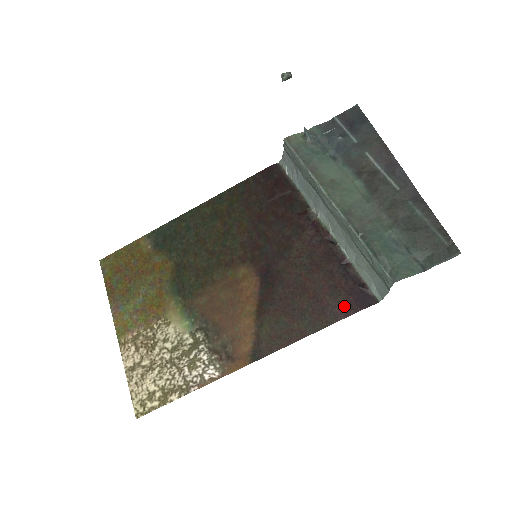
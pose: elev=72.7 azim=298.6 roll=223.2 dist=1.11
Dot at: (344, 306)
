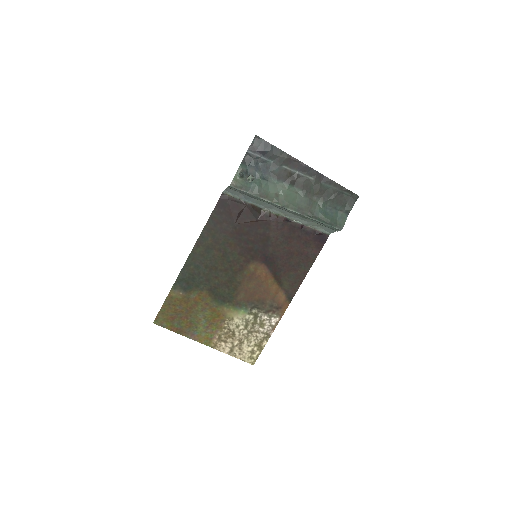
Dot at: (316, 248)
